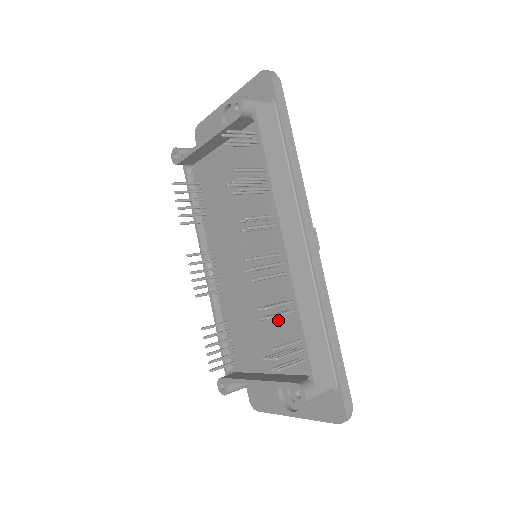
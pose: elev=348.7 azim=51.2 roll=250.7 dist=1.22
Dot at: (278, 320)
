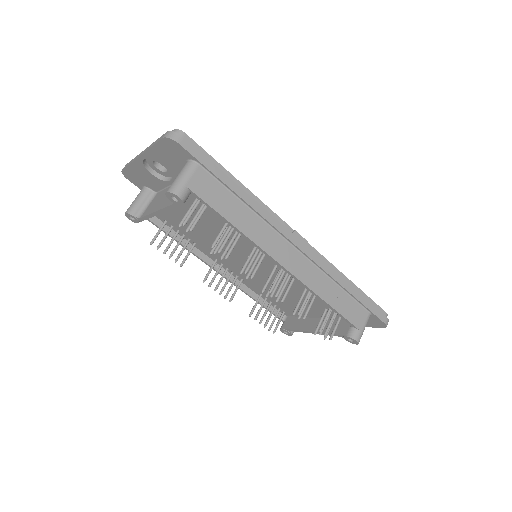
Dot at: (305, 296)
